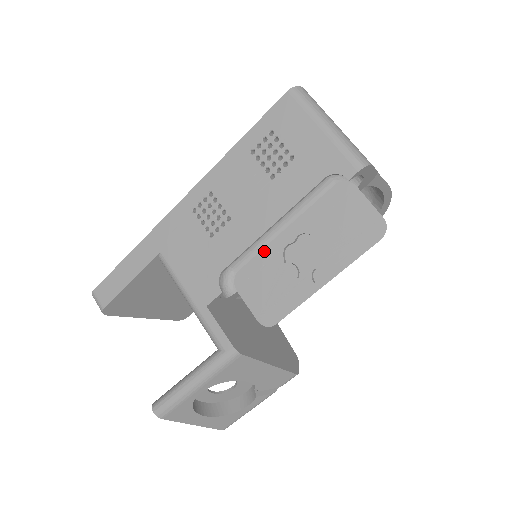
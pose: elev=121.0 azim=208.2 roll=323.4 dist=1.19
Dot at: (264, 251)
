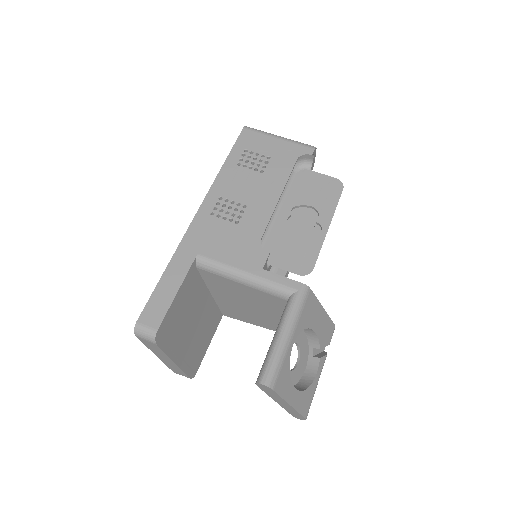
Dot at: (274, 229)
